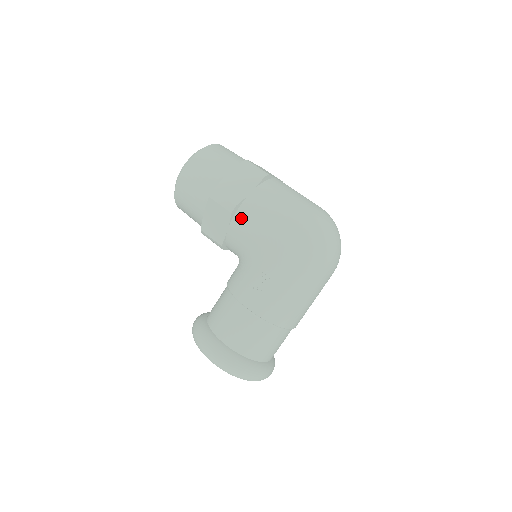
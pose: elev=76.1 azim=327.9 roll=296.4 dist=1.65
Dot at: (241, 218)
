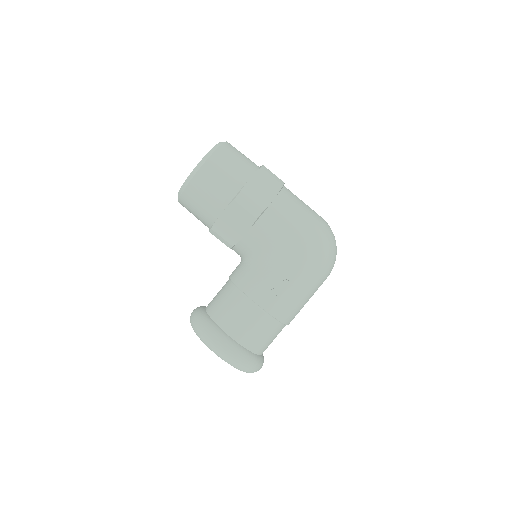
Dot at: (264, 224)
